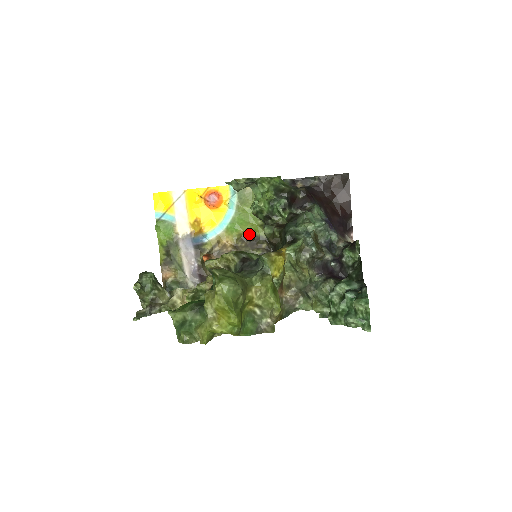
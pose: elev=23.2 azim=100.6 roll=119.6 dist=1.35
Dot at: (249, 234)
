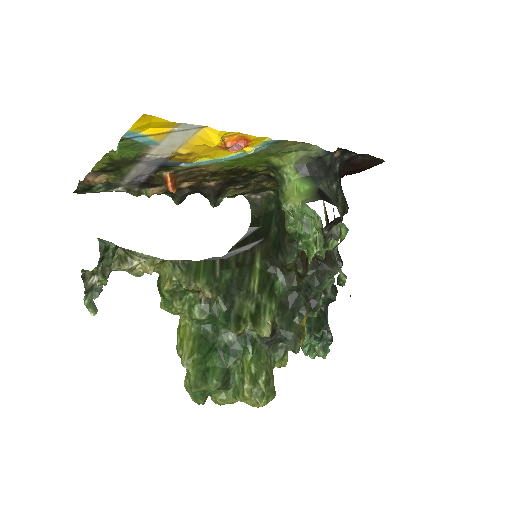
Dot at: occluded
